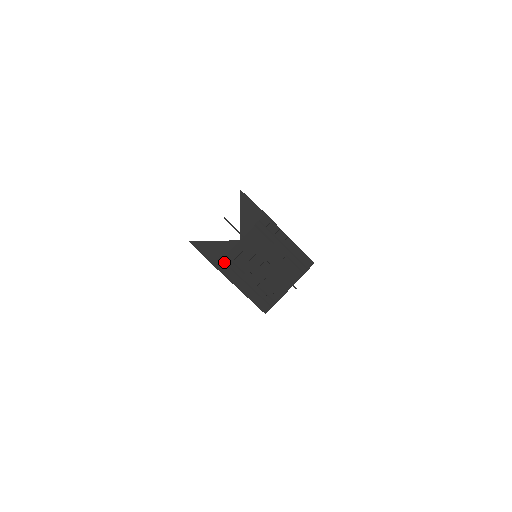
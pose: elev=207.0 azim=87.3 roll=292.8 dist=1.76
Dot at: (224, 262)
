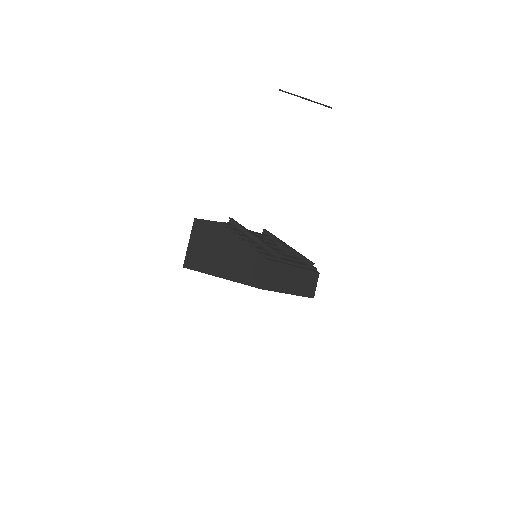
Dot at: (229, 224)
